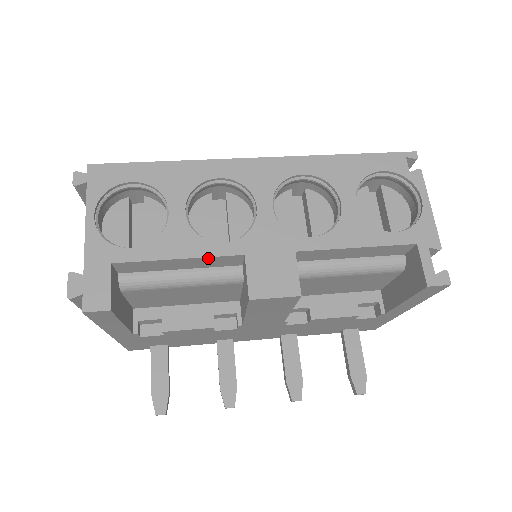
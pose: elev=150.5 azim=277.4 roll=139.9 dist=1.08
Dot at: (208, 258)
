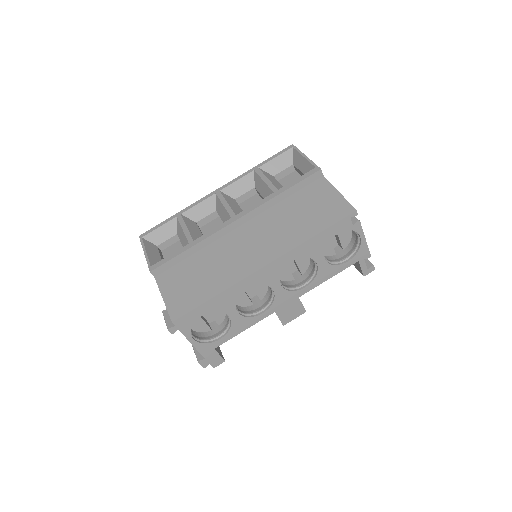
Dot at: (257, 321)
